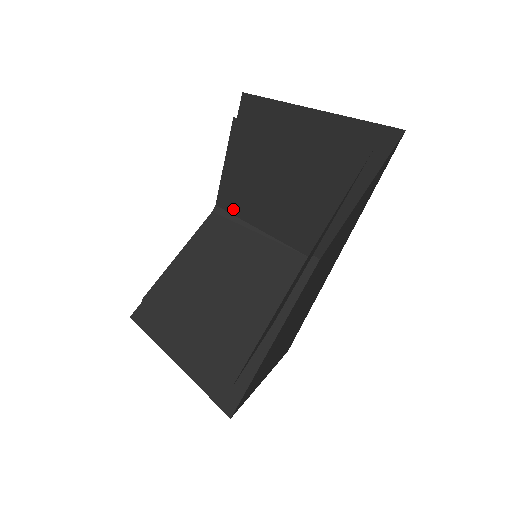
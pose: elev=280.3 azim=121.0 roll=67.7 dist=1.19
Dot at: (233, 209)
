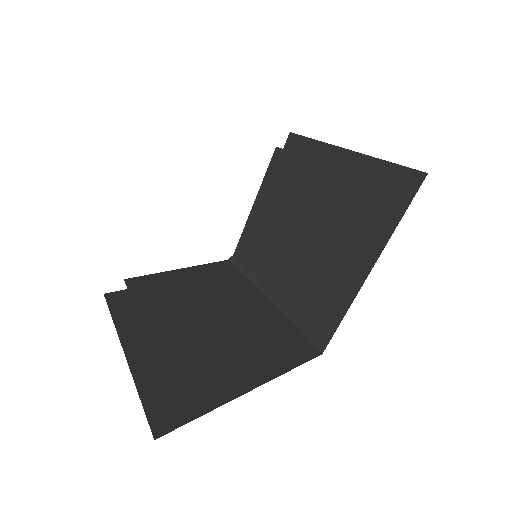
Dot at: (248, 261)
